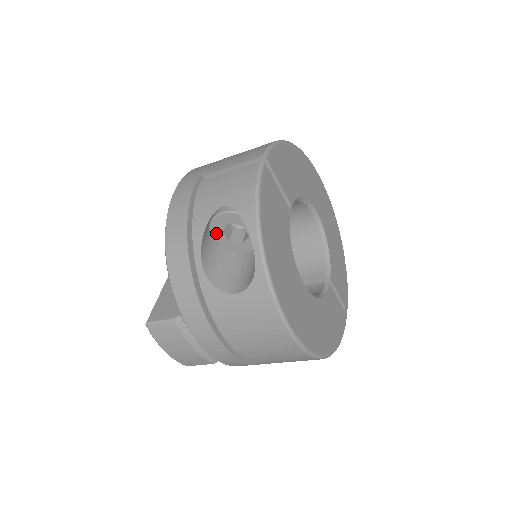
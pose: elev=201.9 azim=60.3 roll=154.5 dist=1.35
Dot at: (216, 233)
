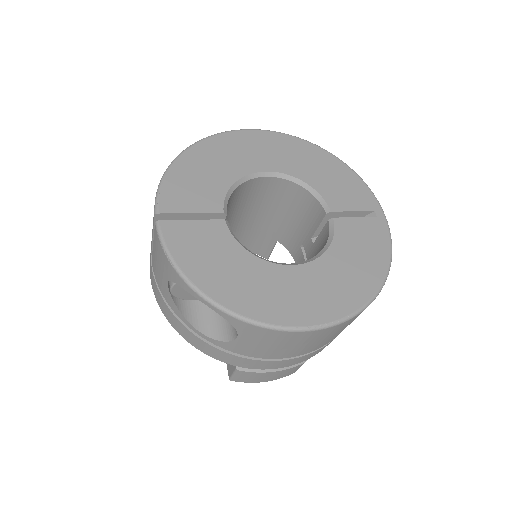
Dot at: (190, 298)
